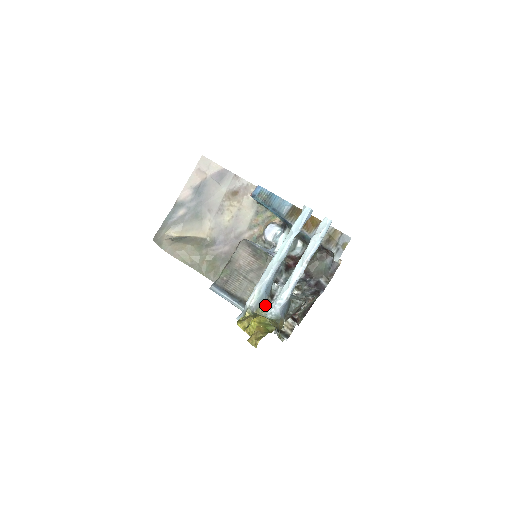
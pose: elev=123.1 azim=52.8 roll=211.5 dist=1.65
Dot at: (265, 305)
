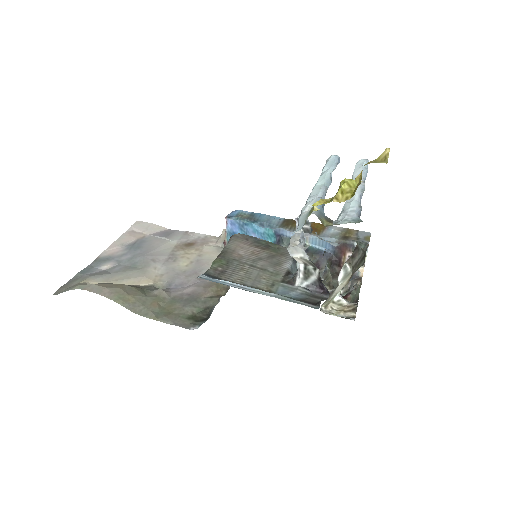
Dot at: (328, 221)
